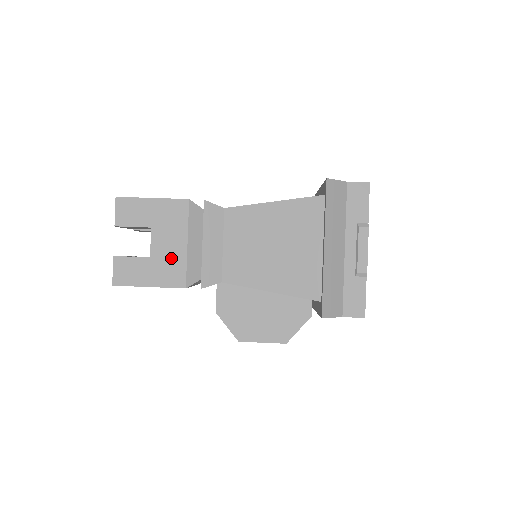
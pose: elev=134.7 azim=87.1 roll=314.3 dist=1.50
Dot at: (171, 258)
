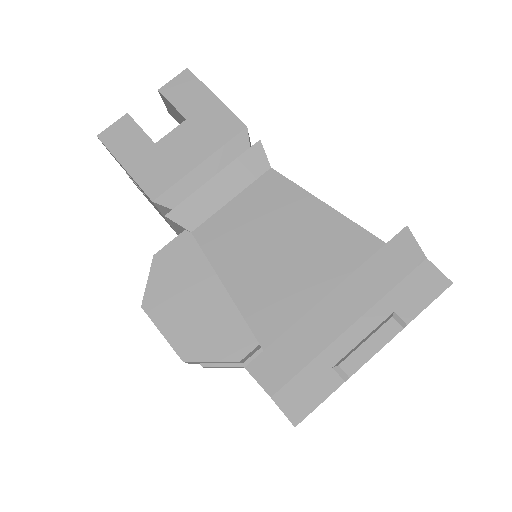
Dot at: (172, 162)
